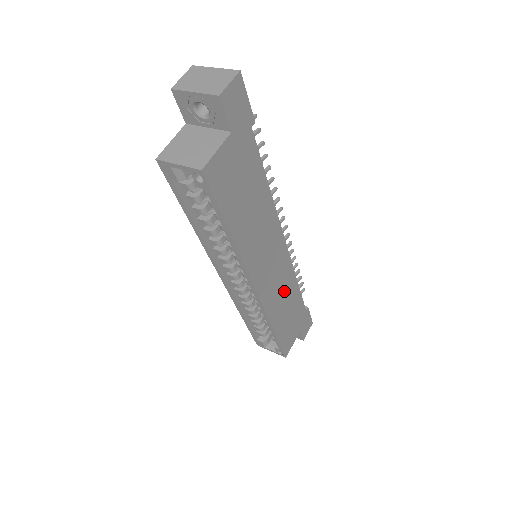
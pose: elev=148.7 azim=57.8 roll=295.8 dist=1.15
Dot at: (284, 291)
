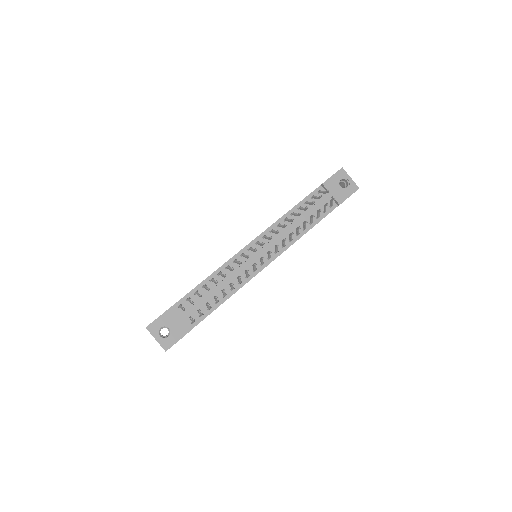
Dot at: occluded
